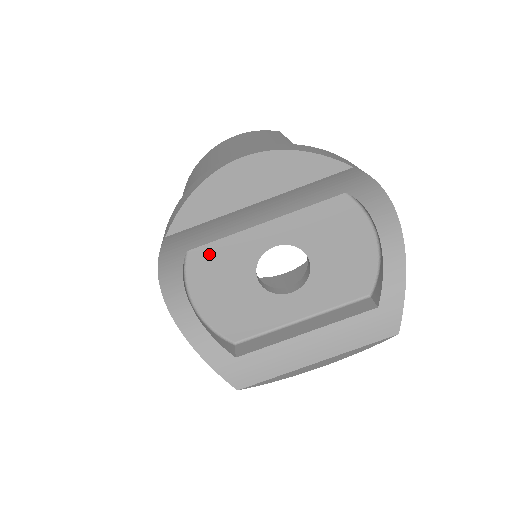
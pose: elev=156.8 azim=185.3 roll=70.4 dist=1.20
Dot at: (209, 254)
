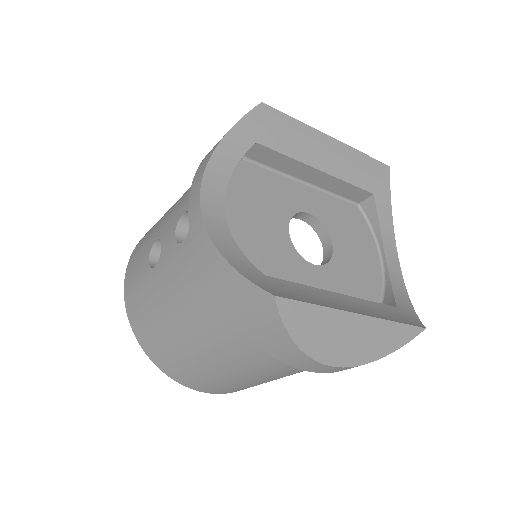
Dot at: (255, 179)
